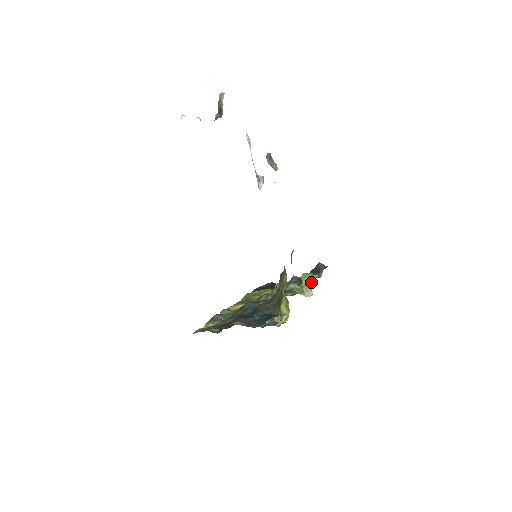
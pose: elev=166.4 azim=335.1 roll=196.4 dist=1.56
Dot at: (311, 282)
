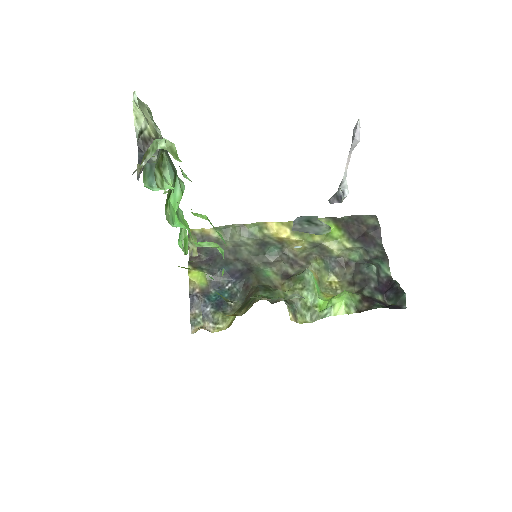
Dot at: (326, 314)
